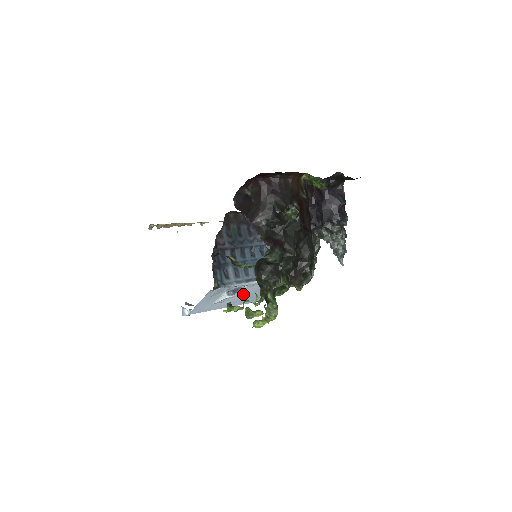
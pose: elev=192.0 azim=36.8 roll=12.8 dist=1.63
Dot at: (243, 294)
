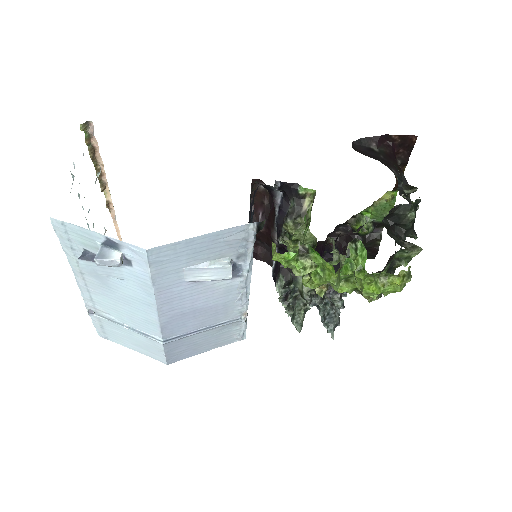
Dot at: (206, 297)
